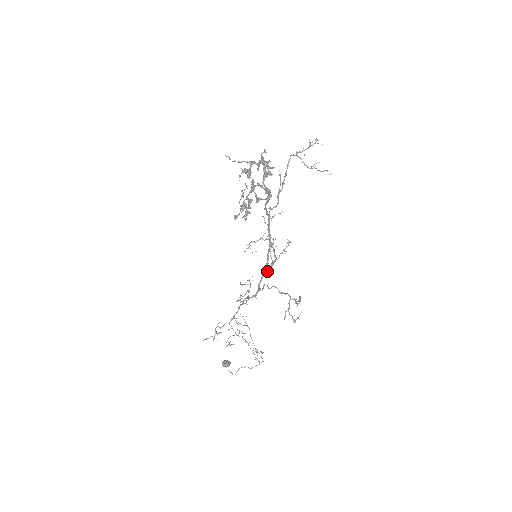
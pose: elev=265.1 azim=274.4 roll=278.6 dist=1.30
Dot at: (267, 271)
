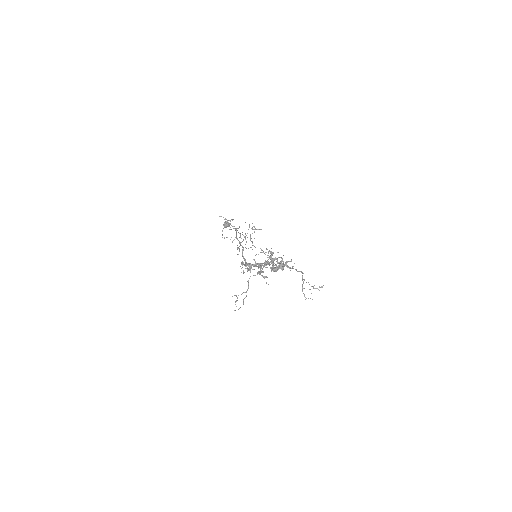
Dot at: occluded
